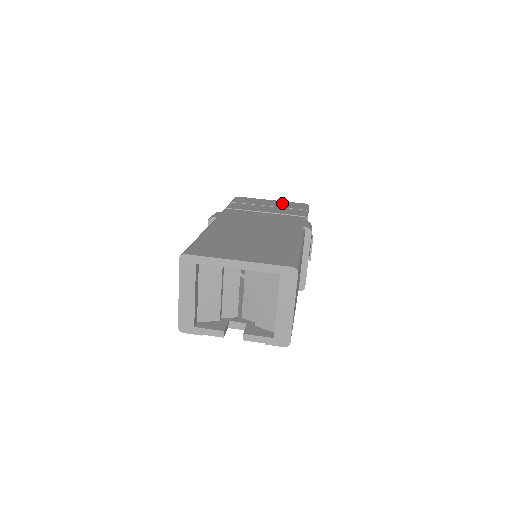
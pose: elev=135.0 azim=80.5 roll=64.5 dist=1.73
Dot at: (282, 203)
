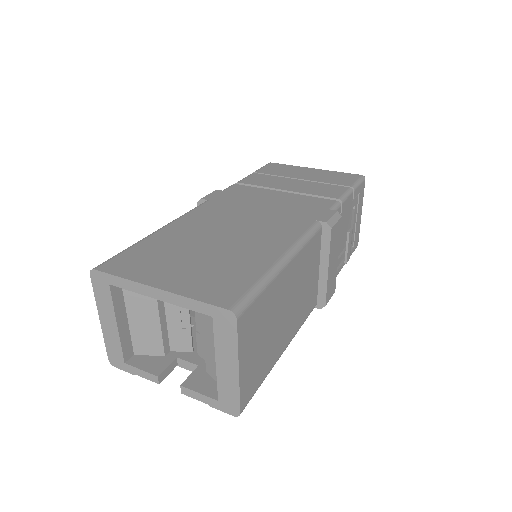
Dot at: (324, 174)
